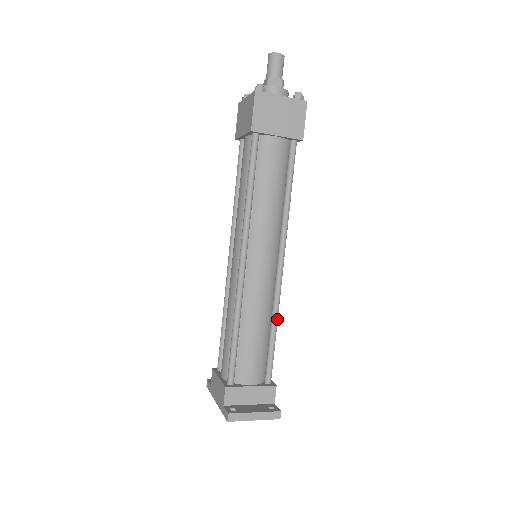
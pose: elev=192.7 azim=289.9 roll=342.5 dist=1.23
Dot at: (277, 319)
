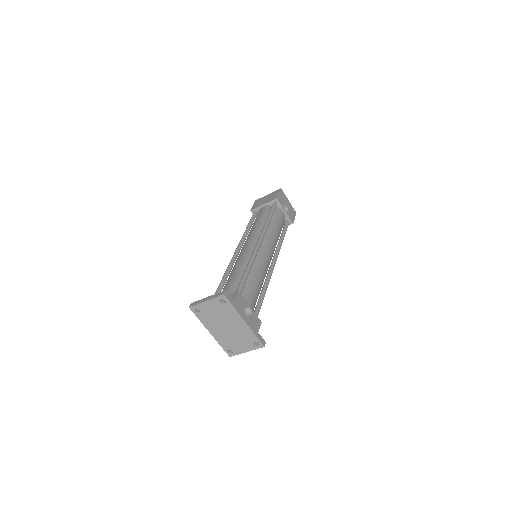
Dot at: (250, 263)
